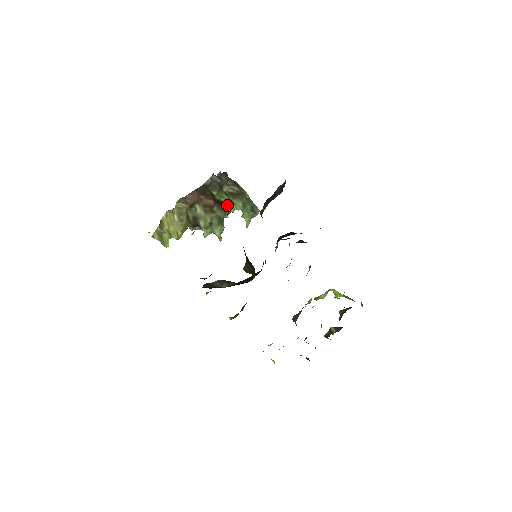
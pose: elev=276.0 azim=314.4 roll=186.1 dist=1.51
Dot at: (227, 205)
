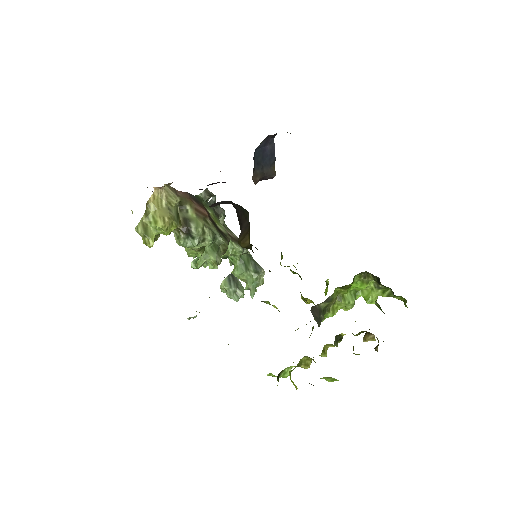
Dot at: (224, 235)
